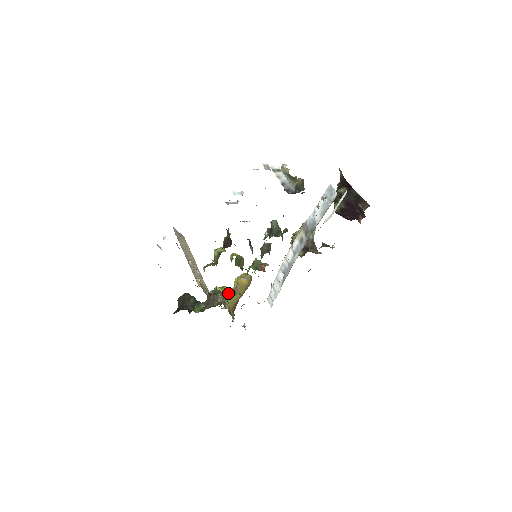
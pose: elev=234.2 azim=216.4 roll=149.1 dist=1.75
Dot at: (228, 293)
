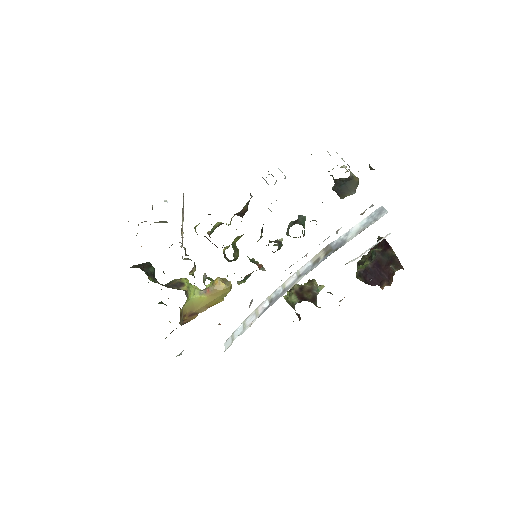
Dot at: (195, 290)
